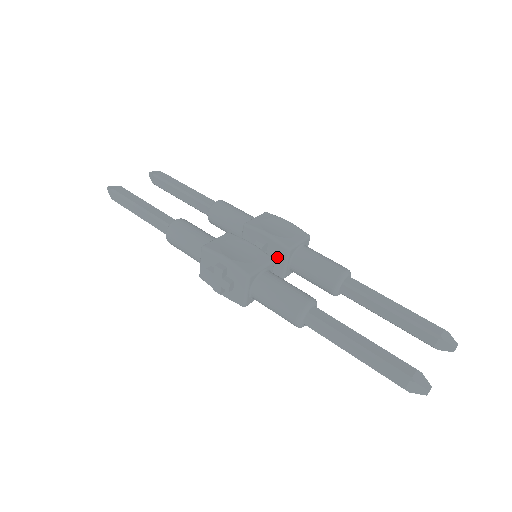
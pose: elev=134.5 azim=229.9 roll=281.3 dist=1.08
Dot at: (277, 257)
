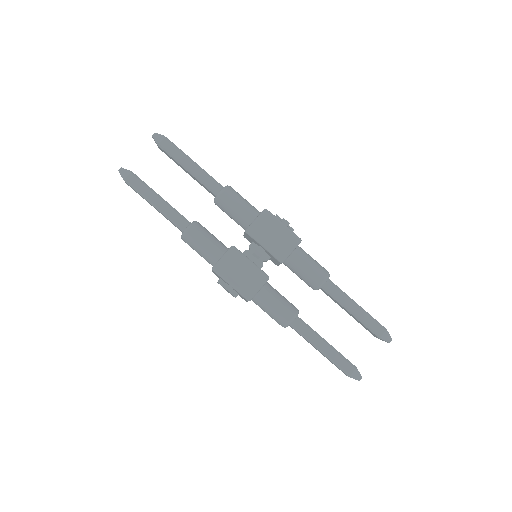
Dot at: (273, 259)
